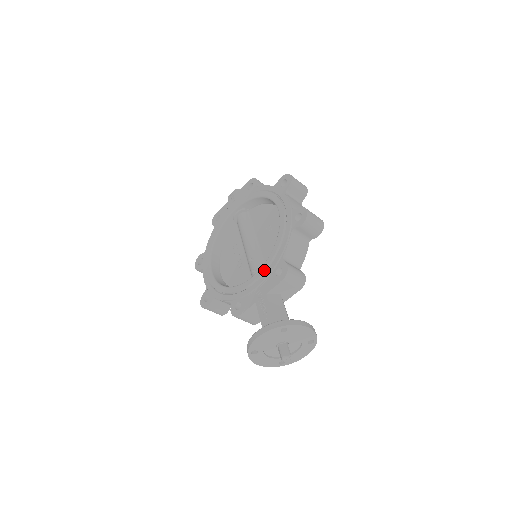
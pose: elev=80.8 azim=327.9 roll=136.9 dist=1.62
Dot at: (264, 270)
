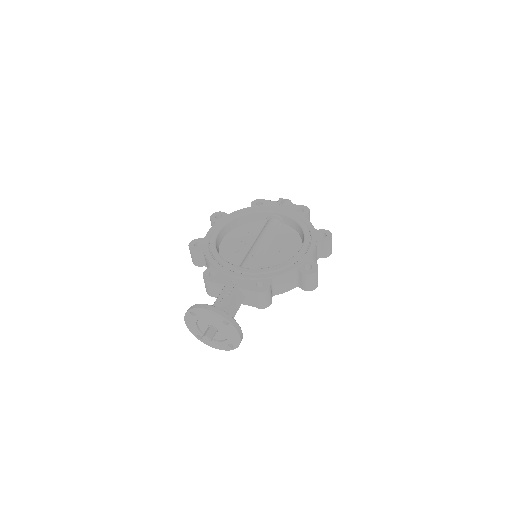
Dot at: (253, 272)
